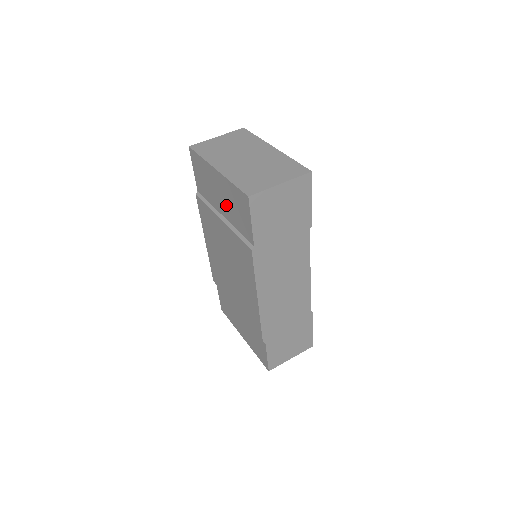
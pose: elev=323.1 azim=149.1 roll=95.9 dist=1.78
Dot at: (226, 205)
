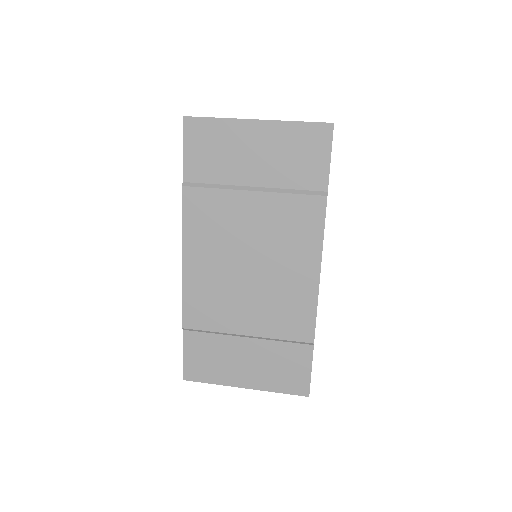
Dot at: (269, 163)
